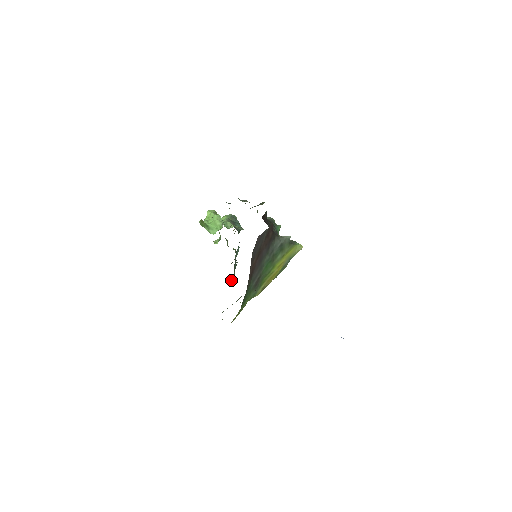
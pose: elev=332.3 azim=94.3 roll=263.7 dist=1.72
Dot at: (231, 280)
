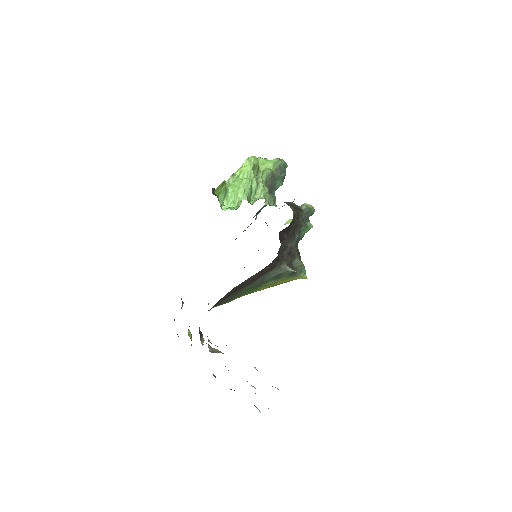
Dot at: (235, 239)
